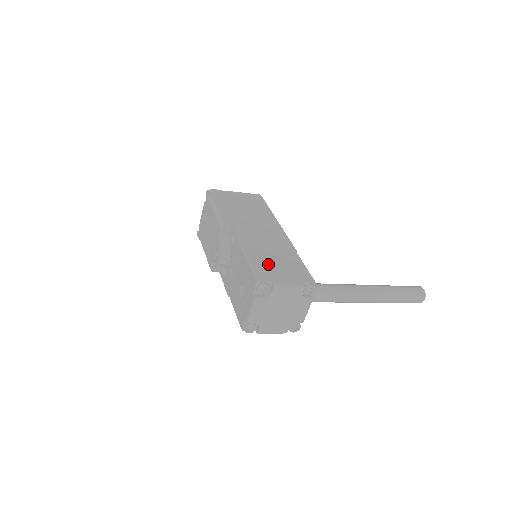
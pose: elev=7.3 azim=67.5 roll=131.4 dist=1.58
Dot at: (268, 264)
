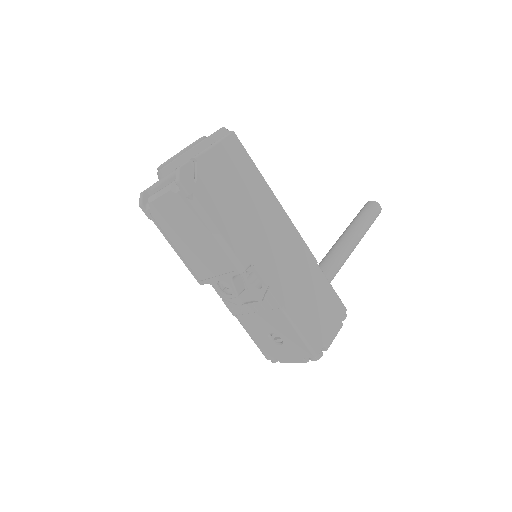
Dot at: (311, 317)
